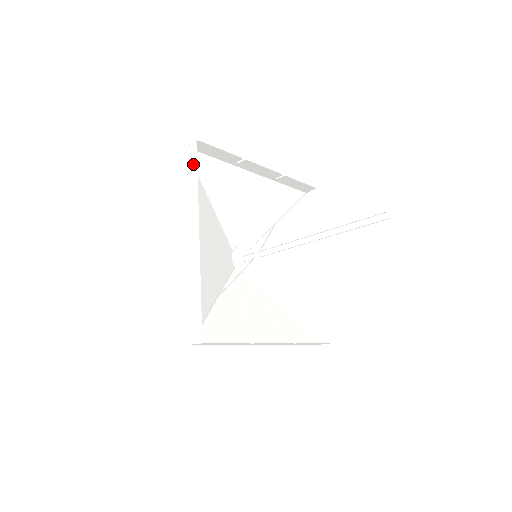
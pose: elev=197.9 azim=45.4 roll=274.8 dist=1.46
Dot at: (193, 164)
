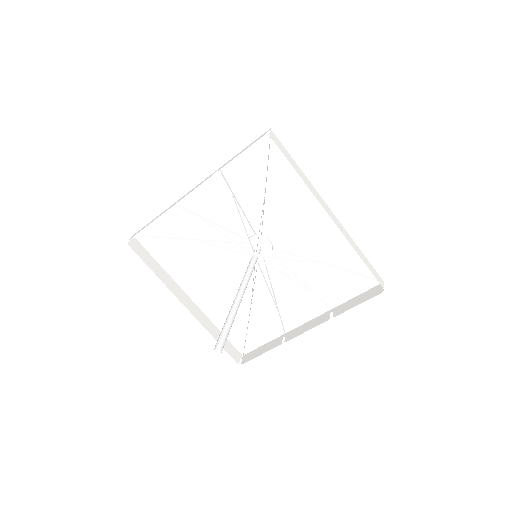
Dot at: (143, 256)
